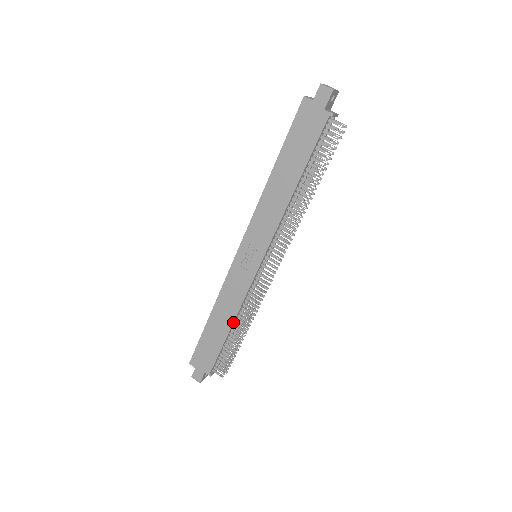
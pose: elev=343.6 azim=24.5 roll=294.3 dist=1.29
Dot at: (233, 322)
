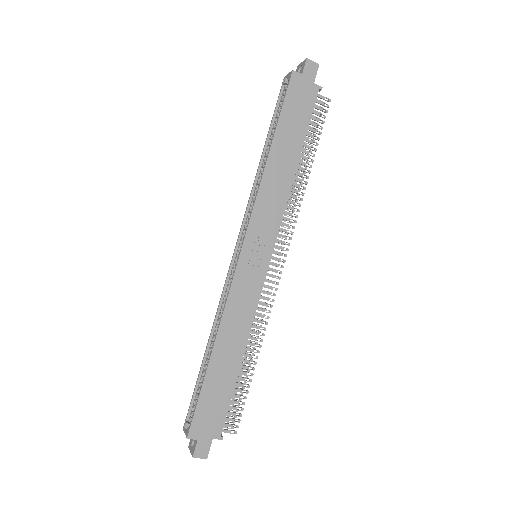
Dot at: (245, 347)
